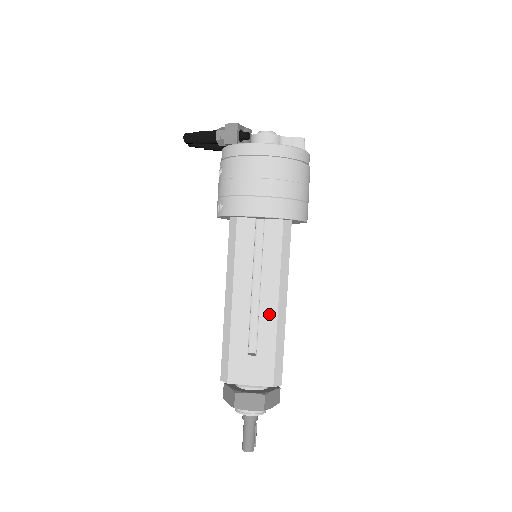
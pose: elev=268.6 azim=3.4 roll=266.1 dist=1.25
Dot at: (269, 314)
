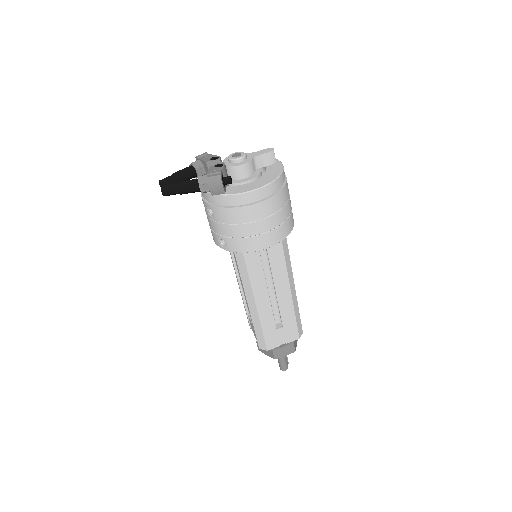
Dot at: (286, 300)
